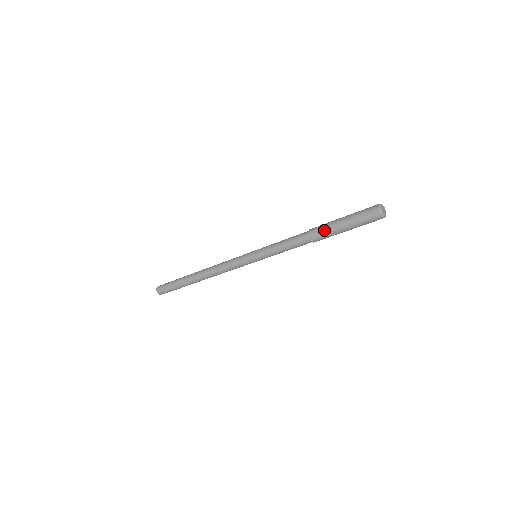
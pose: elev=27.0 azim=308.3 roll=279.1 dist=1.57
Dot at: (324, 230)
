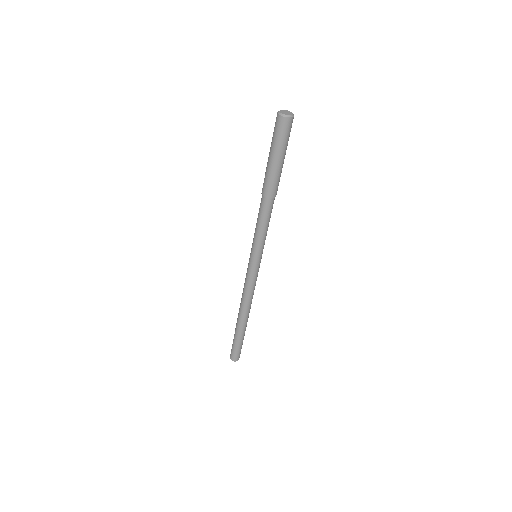
Dot at: (265, 176)
